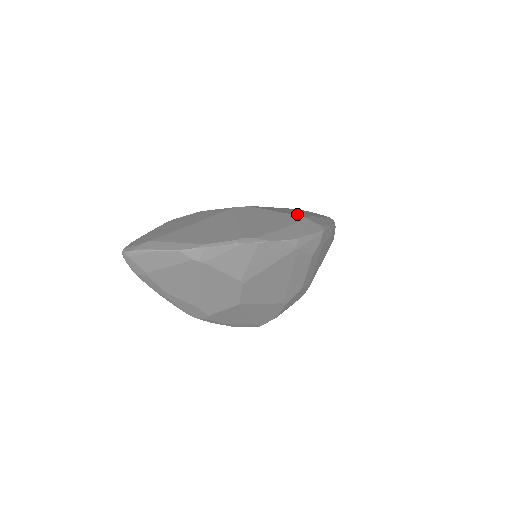
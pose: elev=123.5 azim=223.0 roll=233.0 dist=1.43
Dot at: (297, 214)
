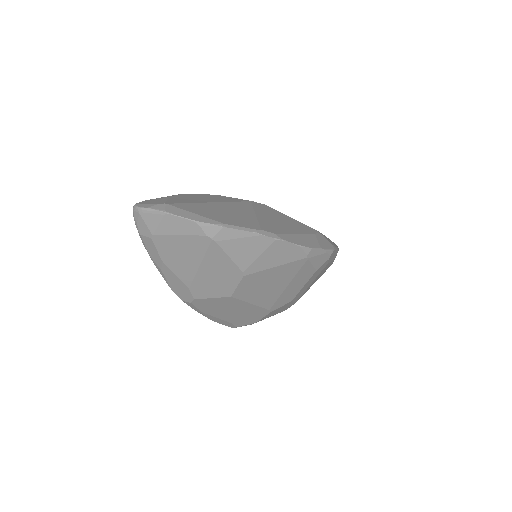
Dot at: occluded
